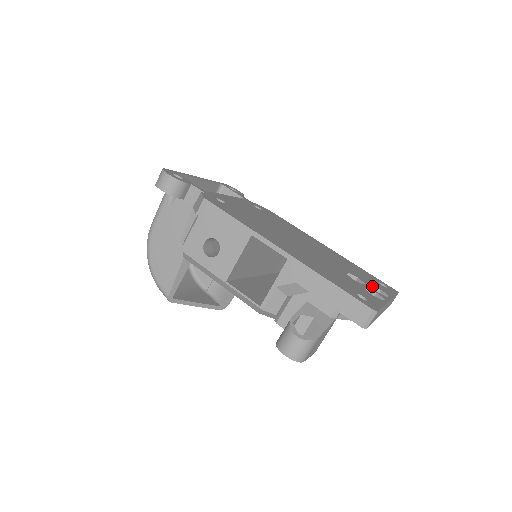
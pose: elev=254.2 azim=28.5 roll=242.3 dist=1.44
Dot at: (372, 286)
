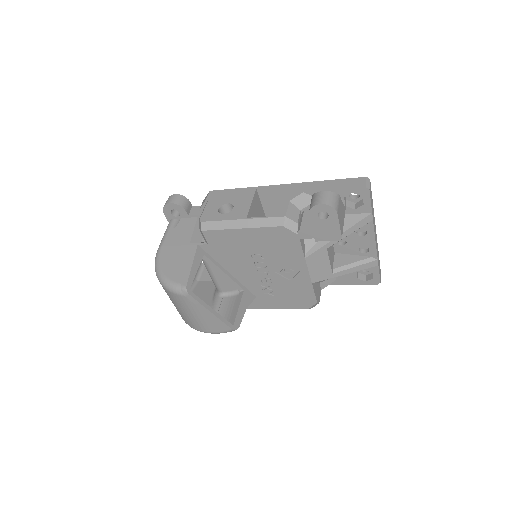
Dot at: occluded
